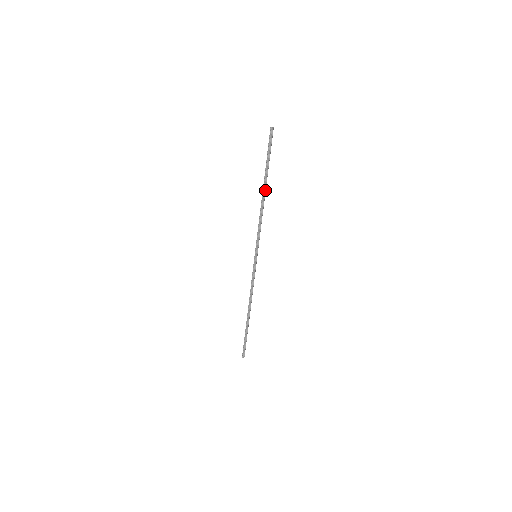
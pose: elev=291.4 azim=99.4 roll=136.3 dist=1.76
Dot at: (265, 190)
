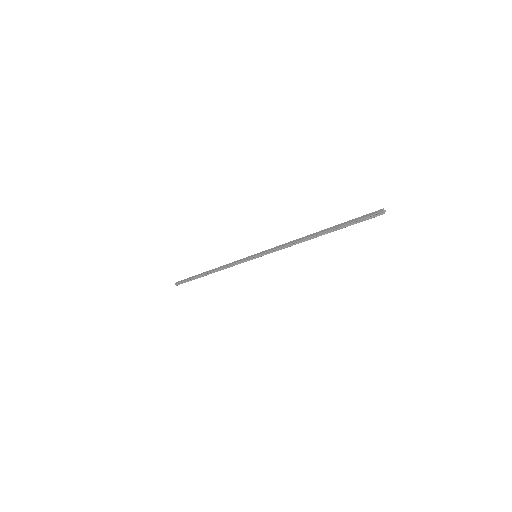
Dot at: (318, 236)
